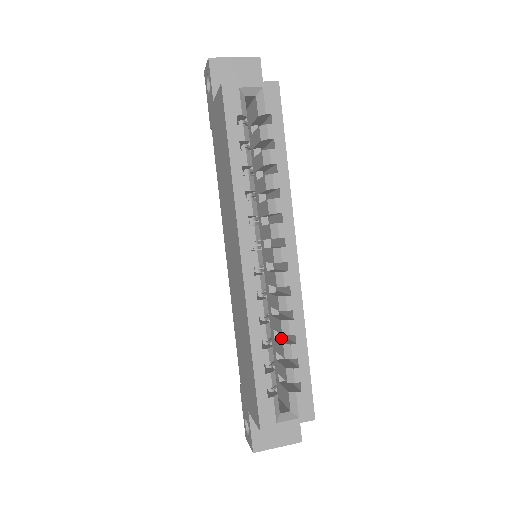
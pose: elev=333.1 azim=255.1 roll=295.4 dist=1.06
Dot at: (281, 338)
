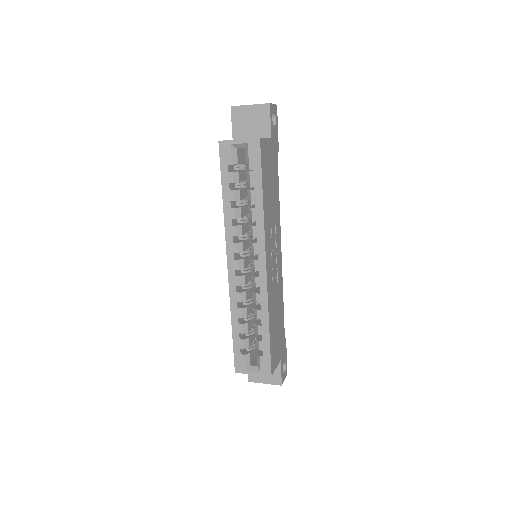
Dot at: occluded
